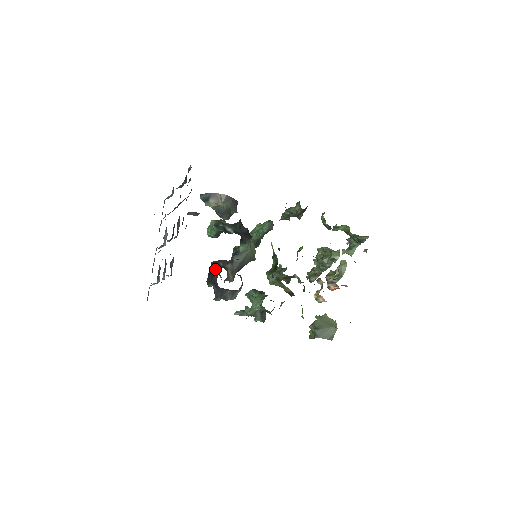
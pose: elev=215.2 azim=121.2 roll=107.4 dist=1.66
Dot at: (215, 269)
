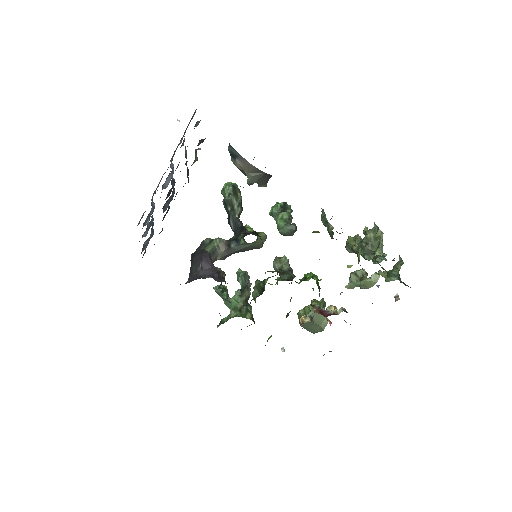
Dot at: (194, 264)
